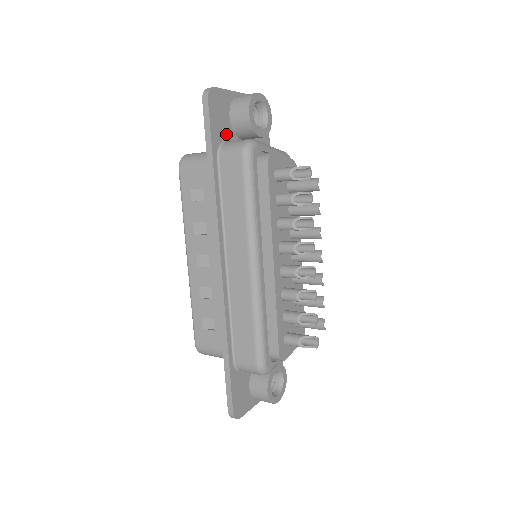
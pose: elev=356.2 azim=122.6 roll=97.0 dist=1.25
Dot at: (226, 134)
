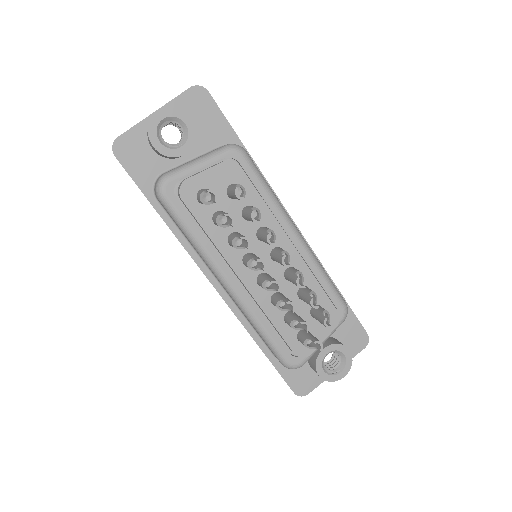
Dot at: (157, 168)
